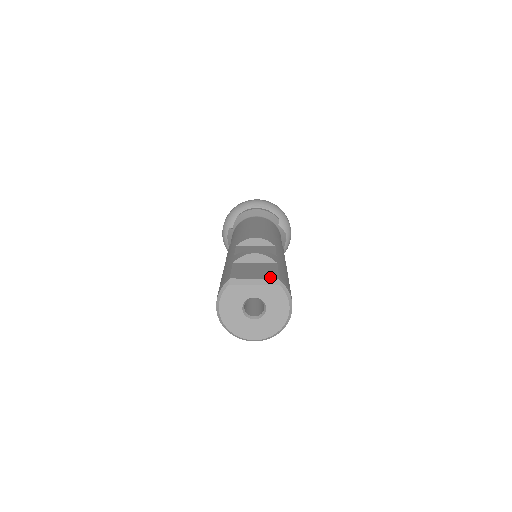
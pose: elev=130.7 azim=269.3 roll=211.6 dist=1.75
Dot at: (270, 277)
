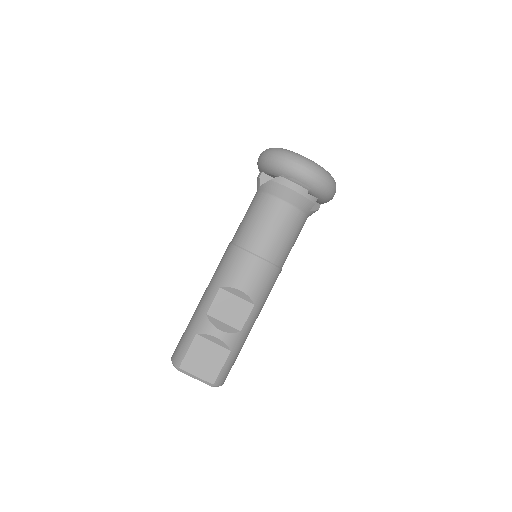
Dot at: (209, 379)
